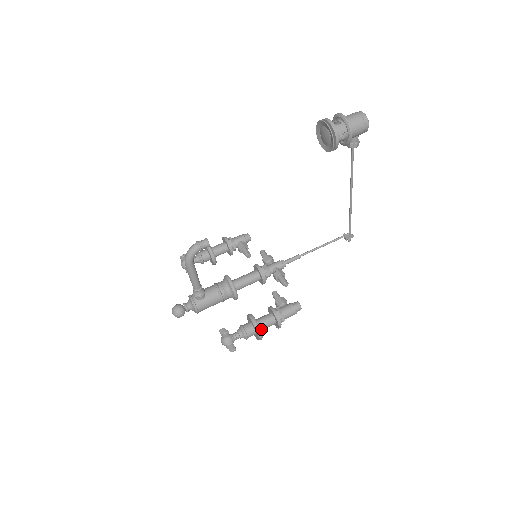
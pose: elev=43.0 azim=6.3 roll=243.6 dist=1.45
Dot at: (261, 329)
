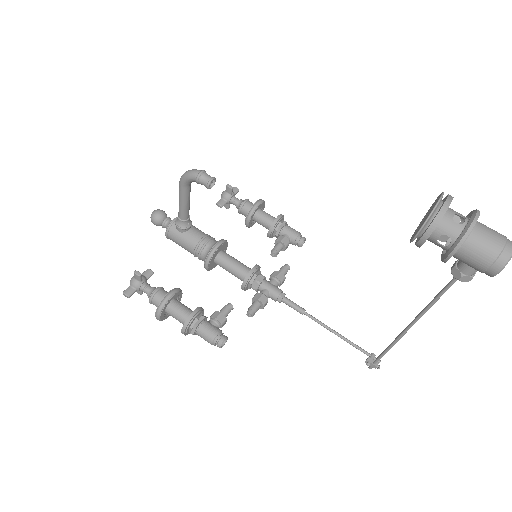
Dot at: (169, 312)
